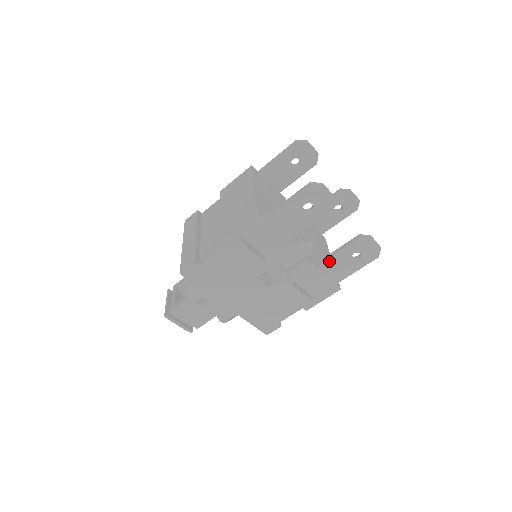
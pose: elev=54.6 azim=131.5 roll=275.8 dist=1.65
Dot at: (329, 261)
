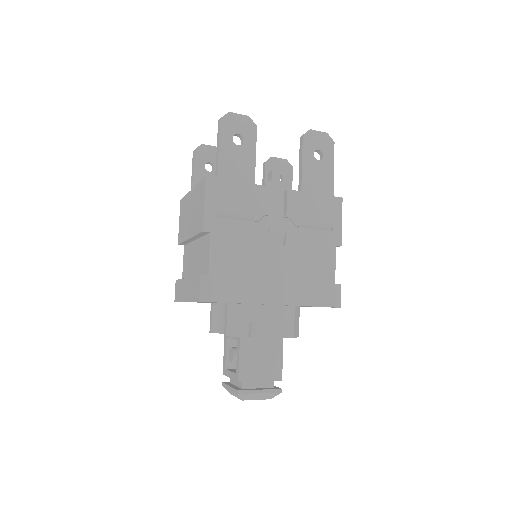
Dot at: (304, 177)
